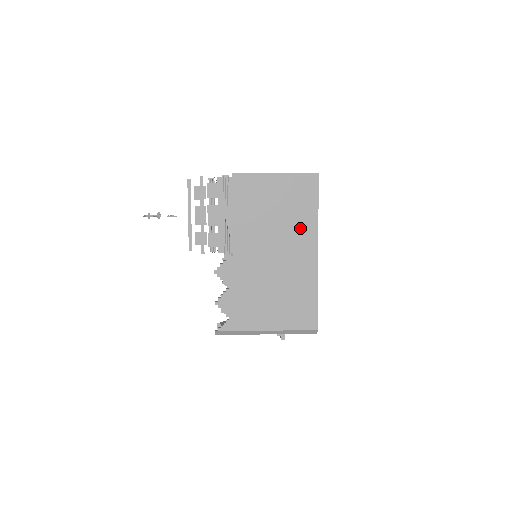
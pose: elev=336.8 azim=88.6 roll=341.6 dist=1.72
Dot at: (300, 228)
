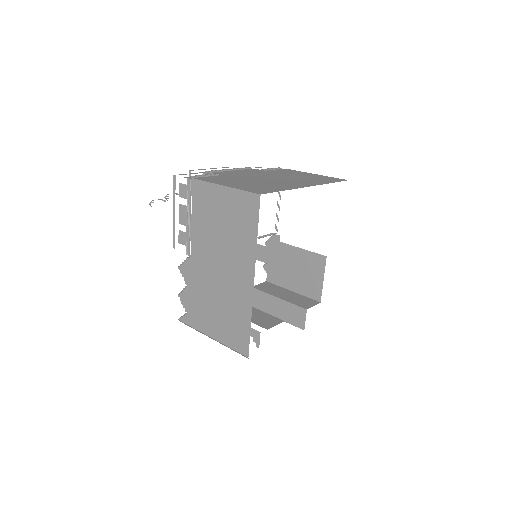
Dot at: (241, 250)
